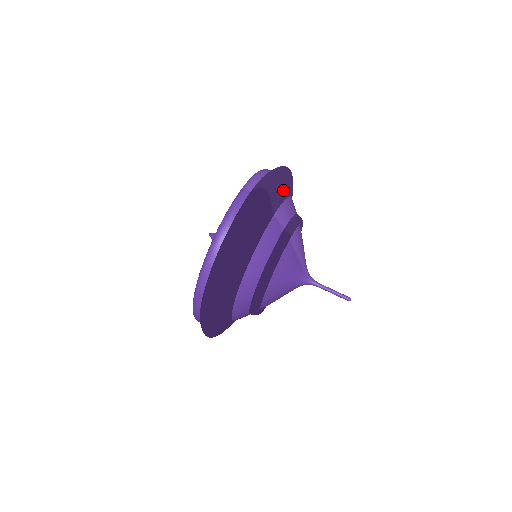
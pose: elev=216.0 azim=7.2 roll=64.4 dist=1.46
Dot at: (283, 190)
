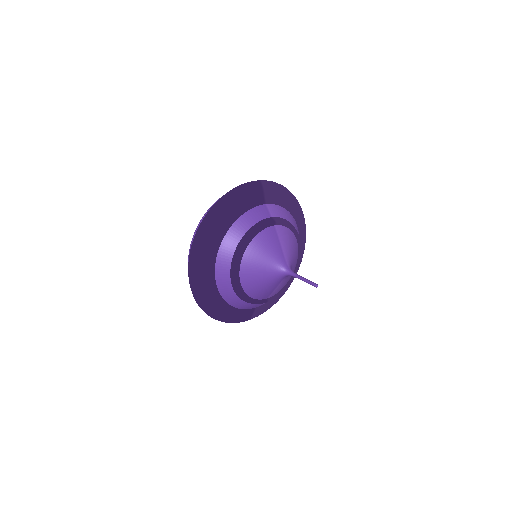
Dot at: (281, 198)
